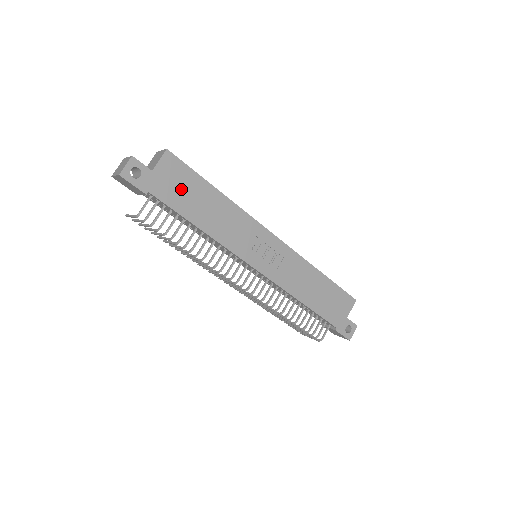
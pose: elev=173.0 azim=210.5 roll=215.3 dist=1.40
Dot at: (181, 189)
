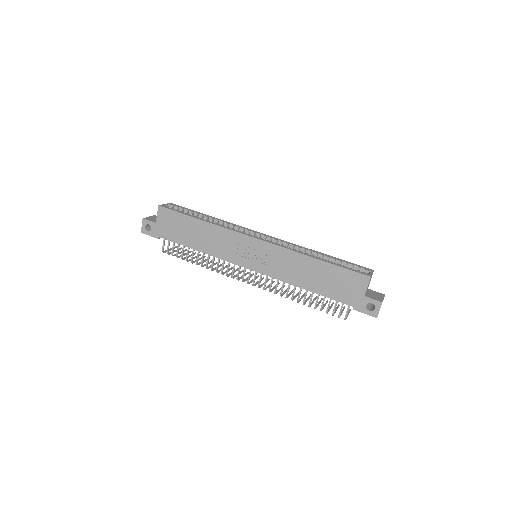
Dot at: (176, 228)
